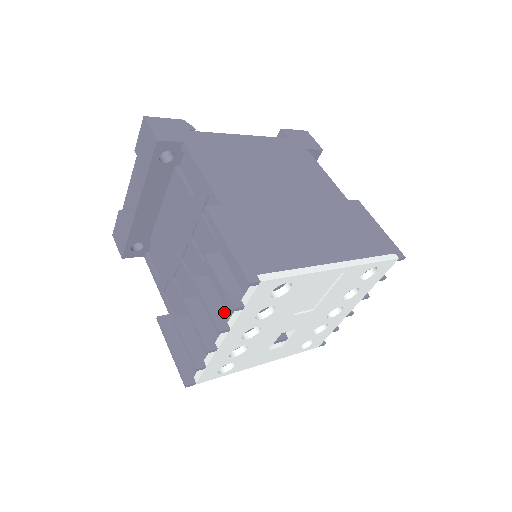
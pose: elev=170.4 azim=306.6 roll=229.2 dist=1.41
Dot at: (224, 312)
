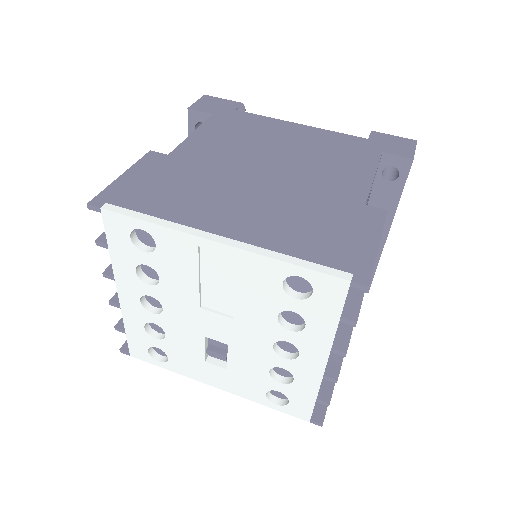
Dot at: occluded
